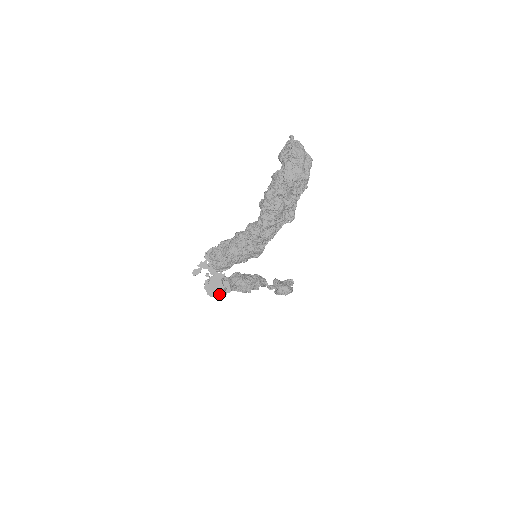
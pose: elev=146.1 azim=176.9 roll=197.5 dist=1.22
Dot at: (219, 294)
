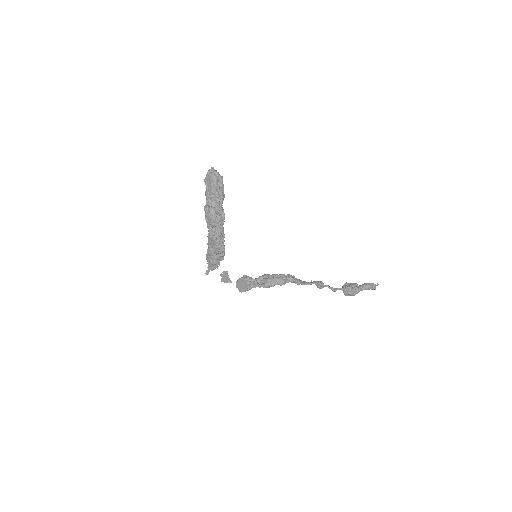
Dot at: (244, 290)
